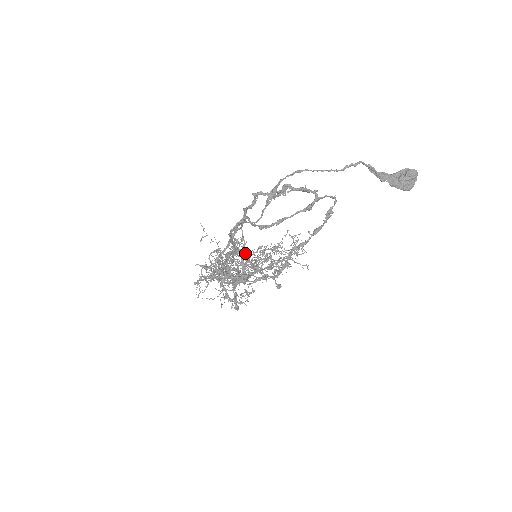
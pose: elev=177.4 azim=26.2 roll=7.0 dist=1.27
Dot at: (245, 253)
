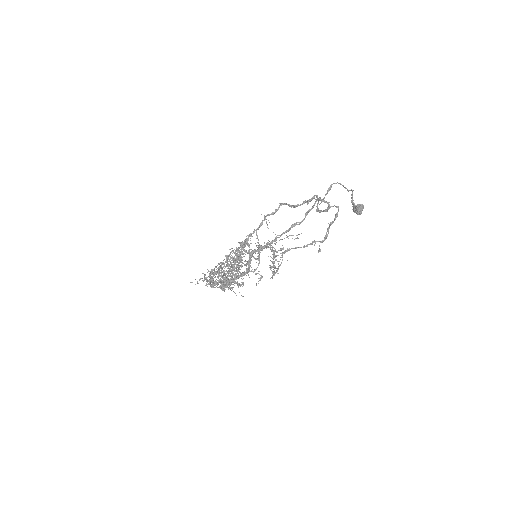
Dot at: (220, 267)
